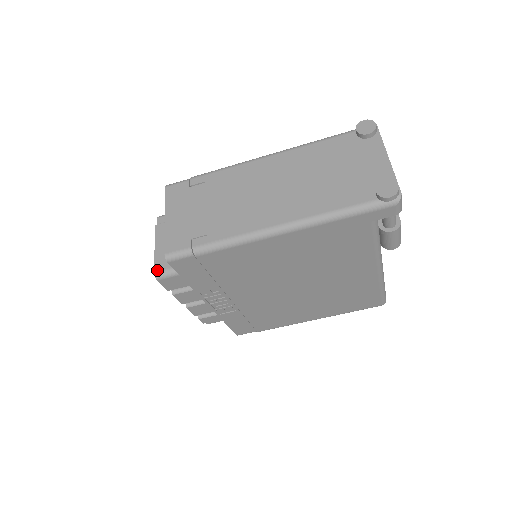
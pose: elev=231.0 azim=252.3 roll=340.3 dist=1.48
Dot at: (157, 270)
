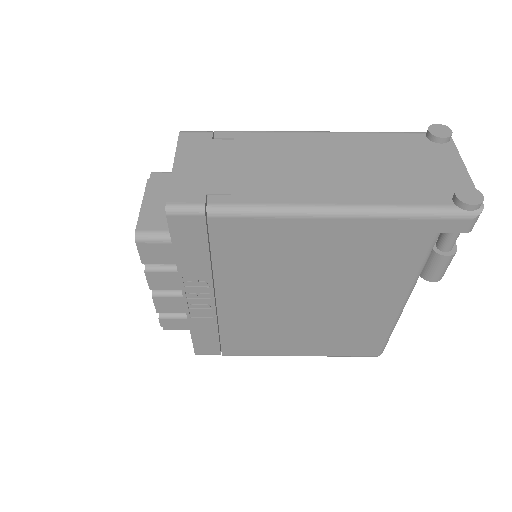
Dot at: (140, 229)
